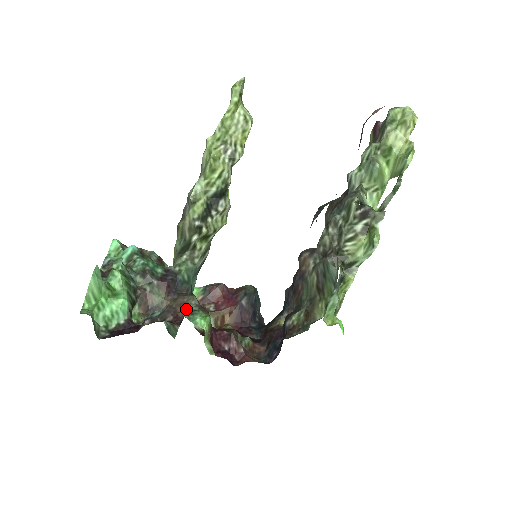
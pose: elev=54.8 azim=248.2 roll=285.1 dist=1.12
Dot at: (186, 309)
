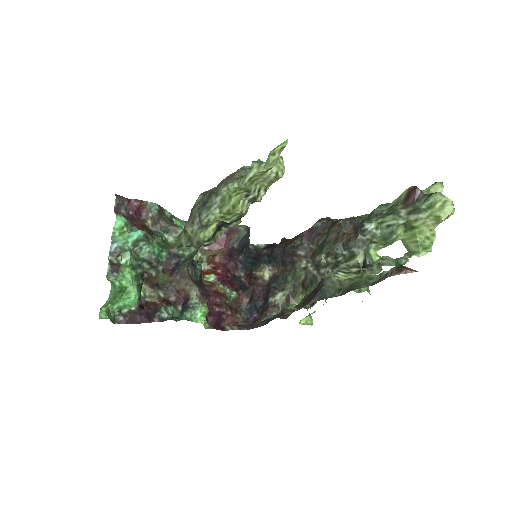
Dot at: (188, 297)
